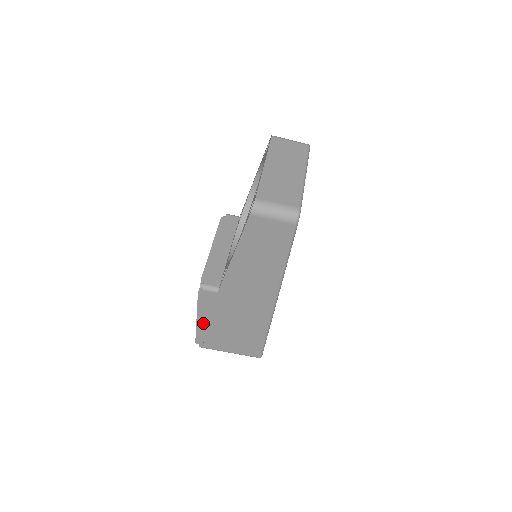
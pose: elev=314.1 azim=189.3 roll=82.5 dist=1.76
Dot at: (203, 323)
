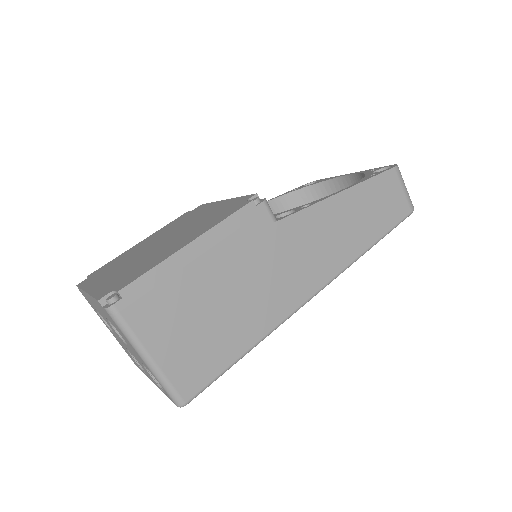
Dot at: (192, 257)
